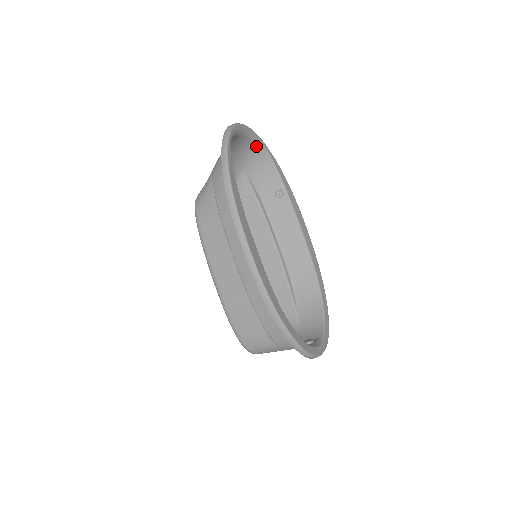
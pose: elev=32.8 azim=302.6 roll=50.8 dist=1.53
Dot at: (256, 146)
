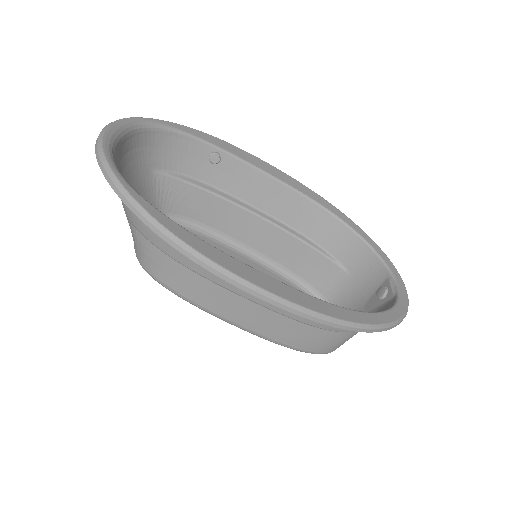
Dot at: (143, 132)
